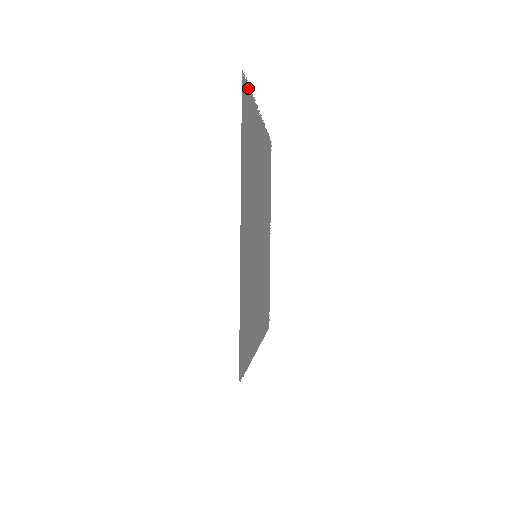
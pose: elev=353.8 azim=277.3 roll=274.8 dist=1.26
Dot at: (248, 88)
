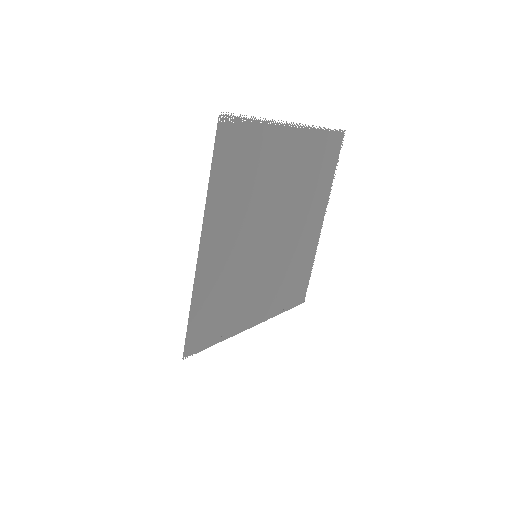
Dot at: (243, 121)
